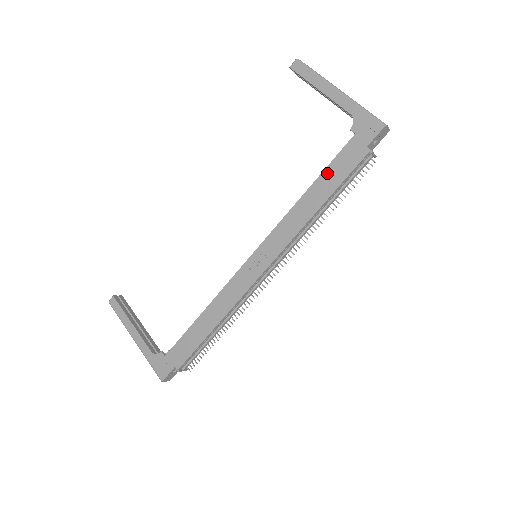
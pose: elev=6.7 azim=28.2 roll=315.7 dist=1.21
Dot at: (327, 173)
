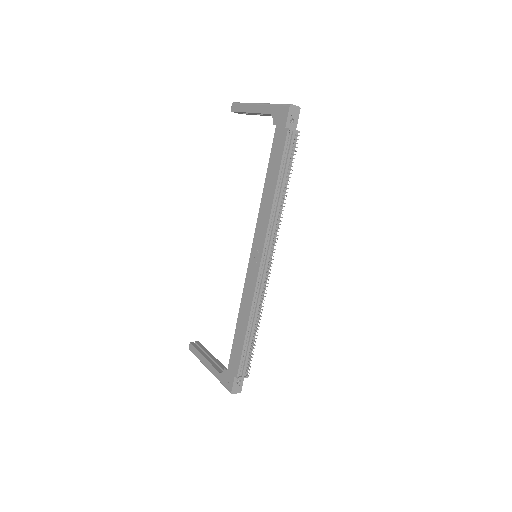
Dot at: (271, 164)
